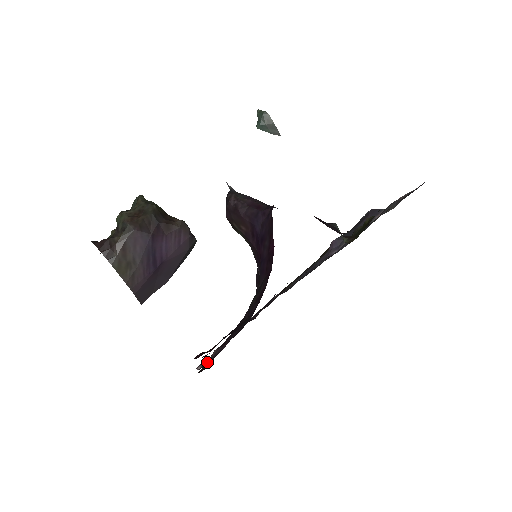
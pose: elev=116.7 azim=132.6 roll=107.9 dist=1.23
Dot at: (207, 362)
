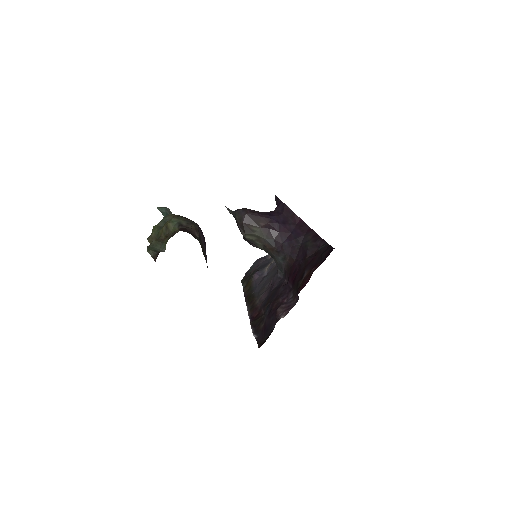
Dot at: (289, 307)
